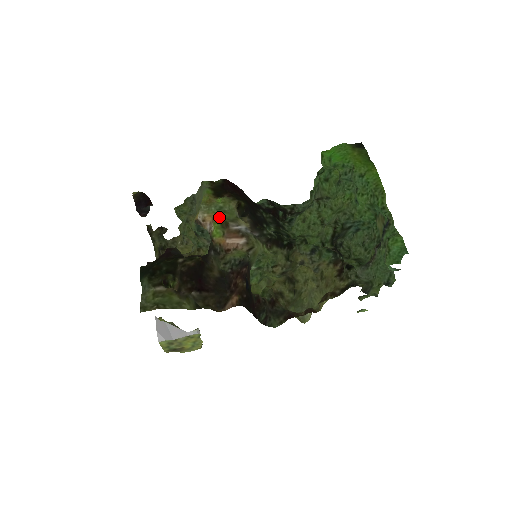
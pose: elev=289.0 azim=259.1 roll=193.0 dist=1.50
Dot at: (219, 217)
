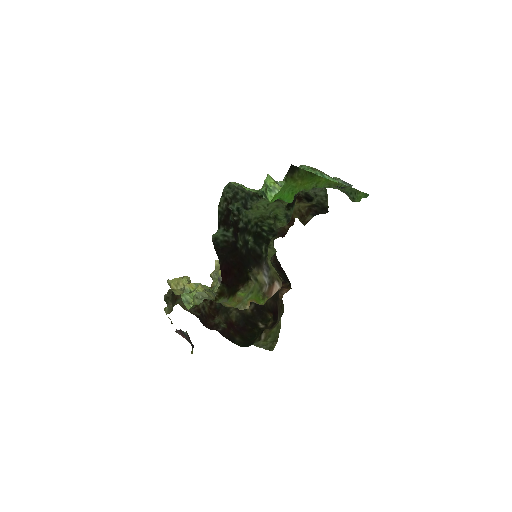
Dot at: (255, 298)
